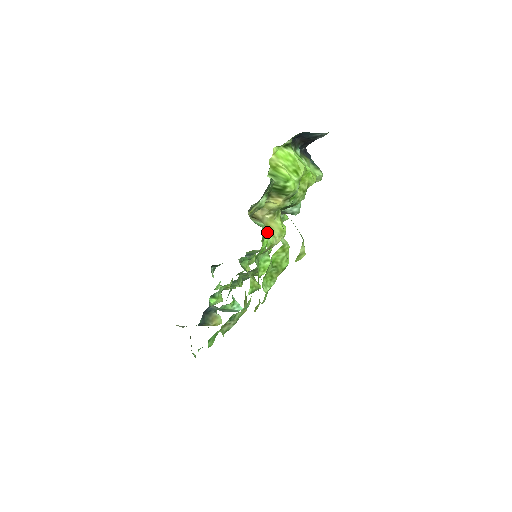
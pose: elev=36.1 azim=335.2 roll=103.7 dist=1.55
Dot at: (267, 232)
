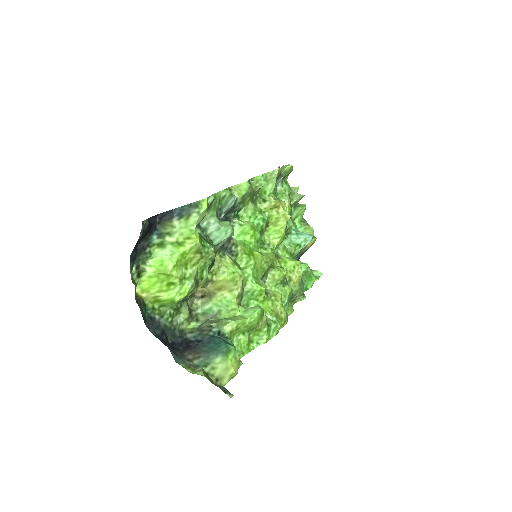
Dot at: (223, 295)
